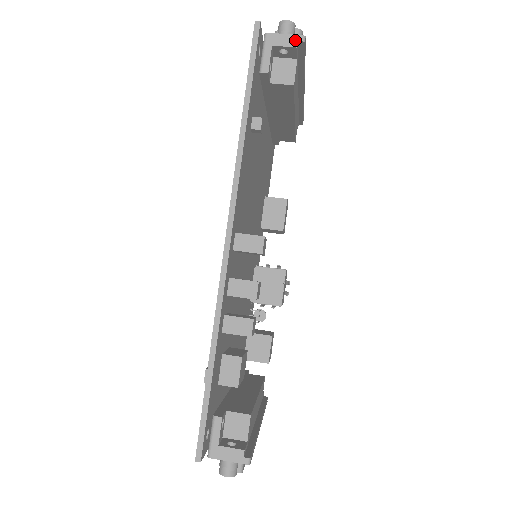
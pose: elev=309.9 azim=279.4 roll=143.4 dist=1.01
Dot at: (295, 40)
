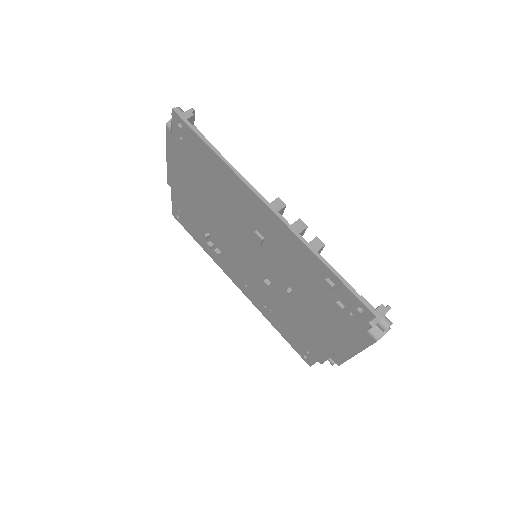
Dot at: (190, 113)
